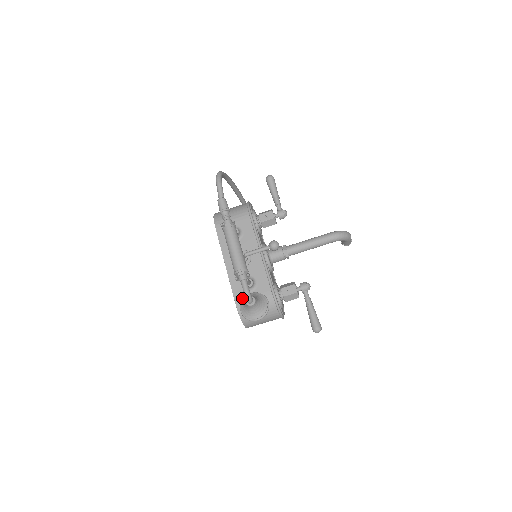
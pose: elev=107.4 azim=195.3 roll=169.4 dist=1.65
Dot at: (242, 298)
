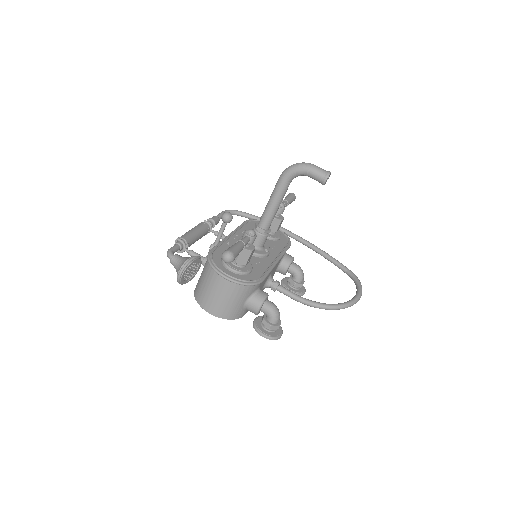
Dot at: occluded
